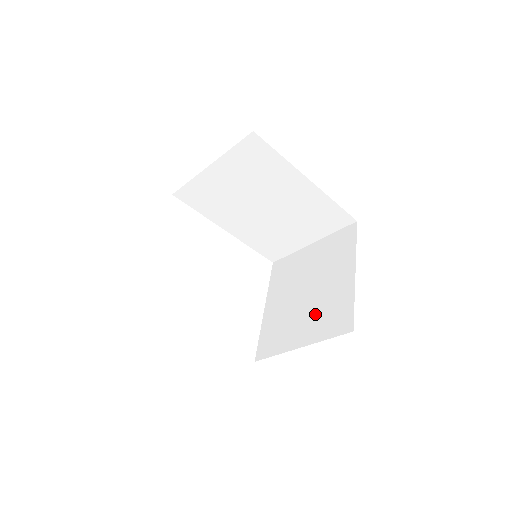
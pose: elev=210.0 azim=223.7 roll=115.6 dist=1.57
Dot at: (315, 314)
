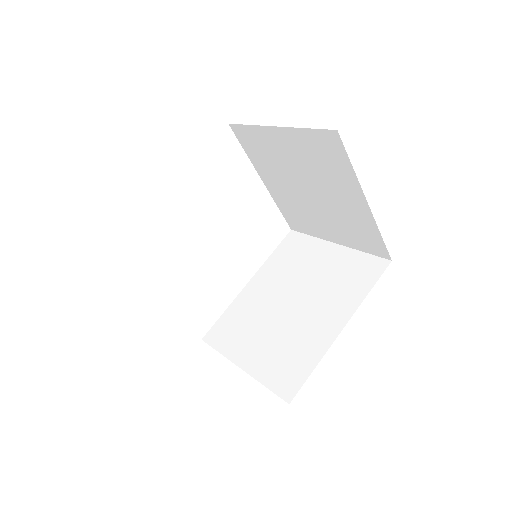
Dot at: (337, 223)
